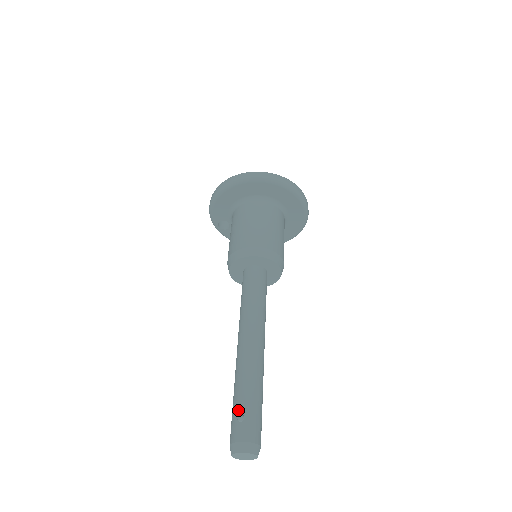
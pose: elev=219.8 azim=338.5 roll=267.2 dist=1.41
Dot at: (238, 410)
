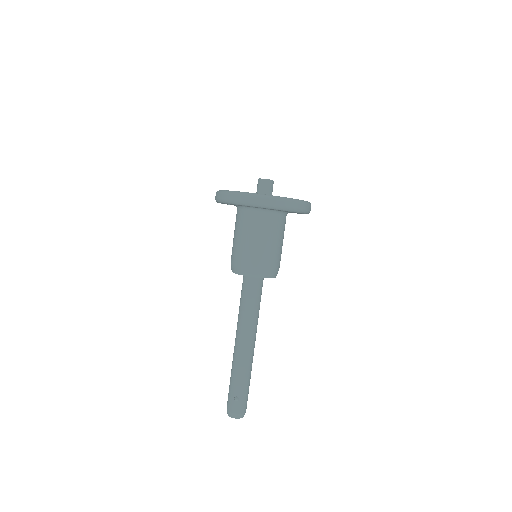
Dot at: (235, 393)
